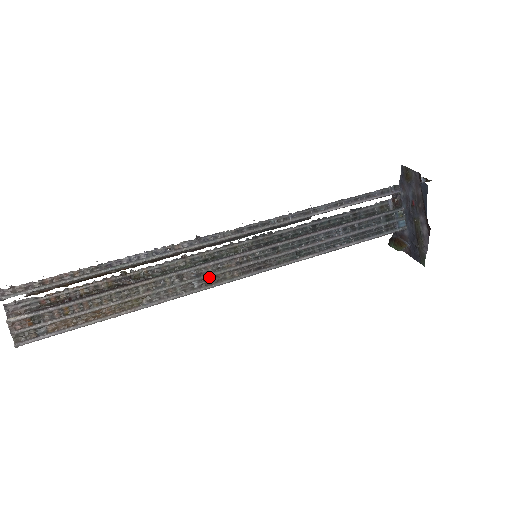
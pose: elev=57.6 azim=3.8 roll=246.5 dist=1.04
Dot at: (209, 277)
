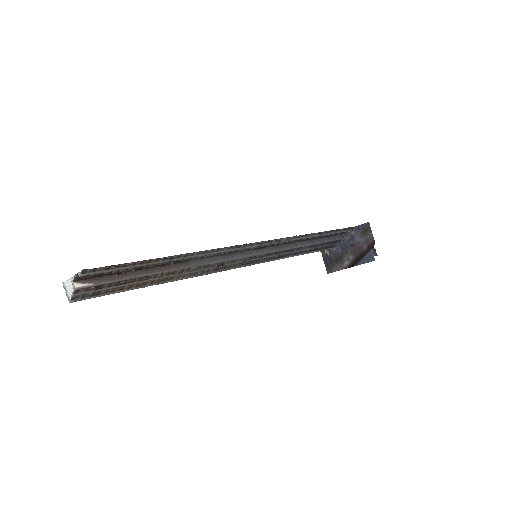
Dot at: (222, 266)
